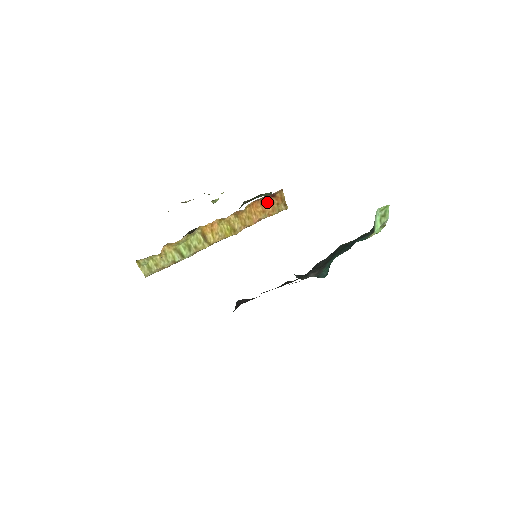
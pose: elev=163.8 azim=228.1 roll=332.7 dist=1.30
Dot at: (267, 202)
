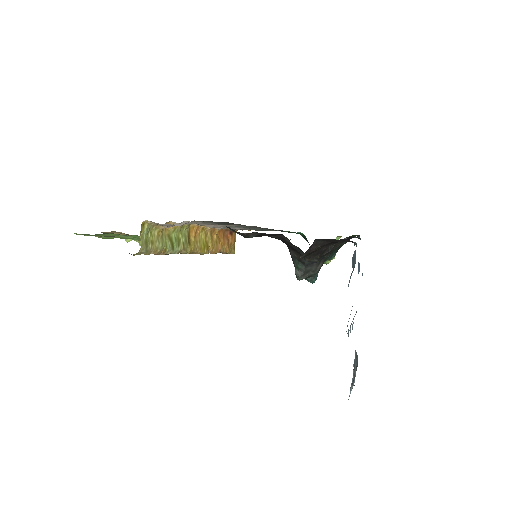
Dot at: (226, 237)
